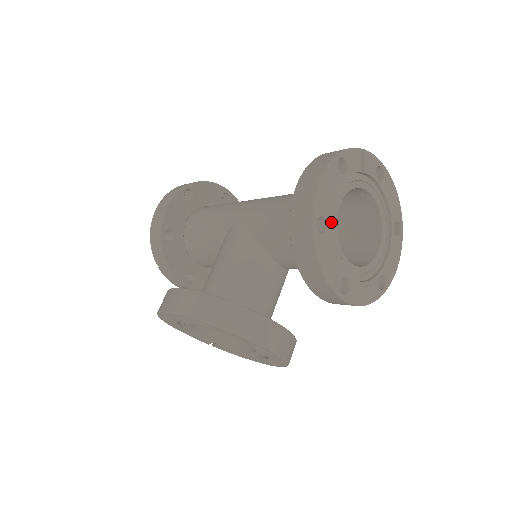
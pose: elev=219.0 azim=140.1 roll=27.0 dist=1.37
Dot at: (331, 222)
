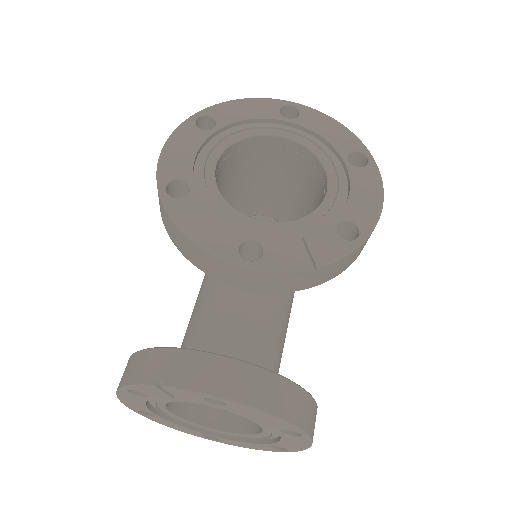
Dot at: occluded
